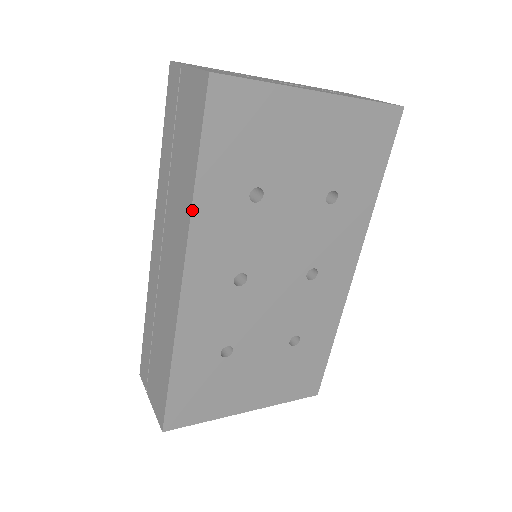
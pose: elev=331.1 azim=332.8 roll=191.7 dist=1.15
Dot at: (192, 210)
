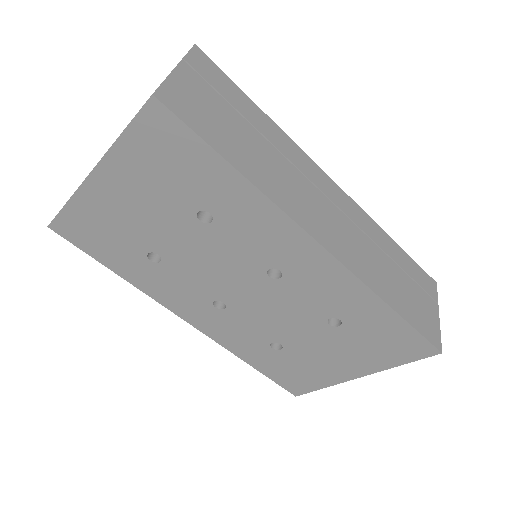
Dot at: (138, 288)
